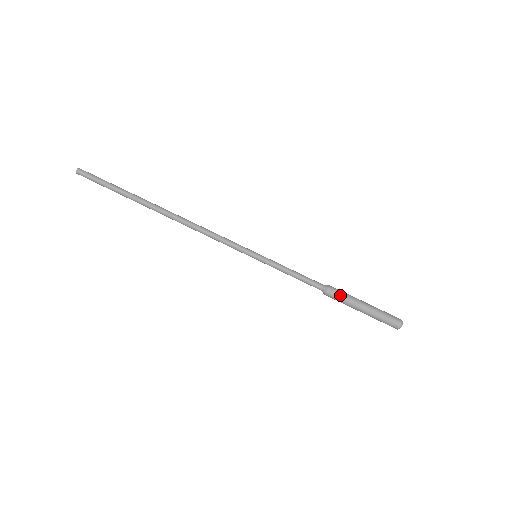
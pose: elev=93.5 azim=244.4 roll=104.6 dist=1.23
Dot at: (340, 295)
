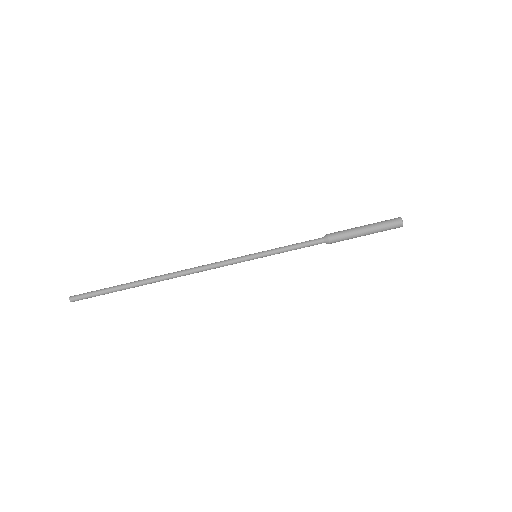
Dot at: (341, 237)
